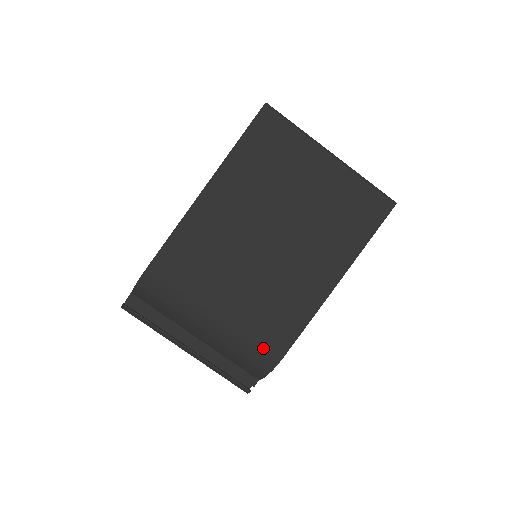
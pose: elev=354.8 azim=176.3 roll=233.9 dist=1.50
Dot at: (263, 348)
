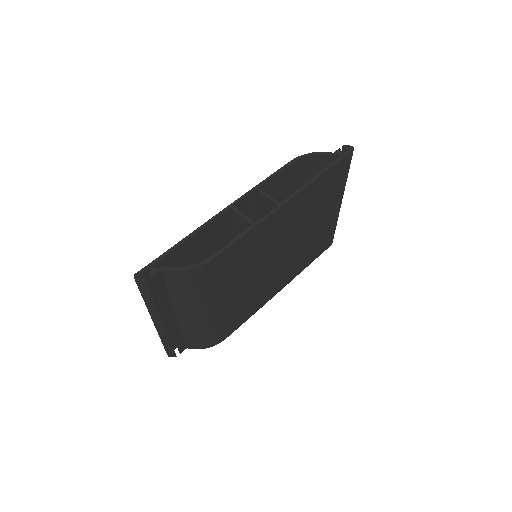
Dot at: (222, 332)
